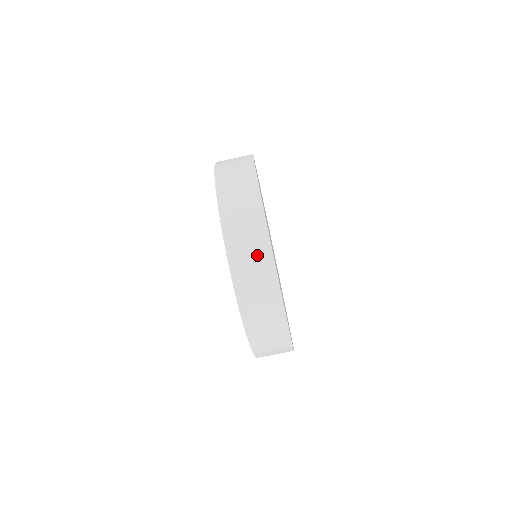
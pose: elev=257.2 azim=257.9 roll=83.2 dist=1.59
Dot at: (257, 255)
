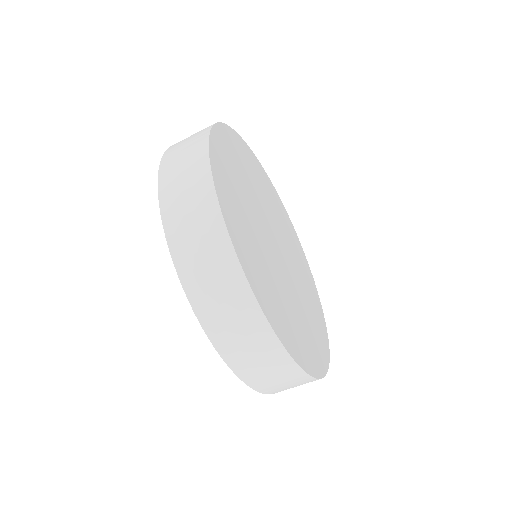
Dot at: (289, 380)
